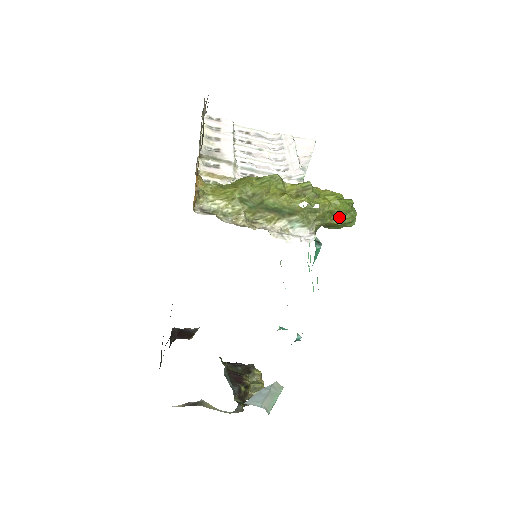
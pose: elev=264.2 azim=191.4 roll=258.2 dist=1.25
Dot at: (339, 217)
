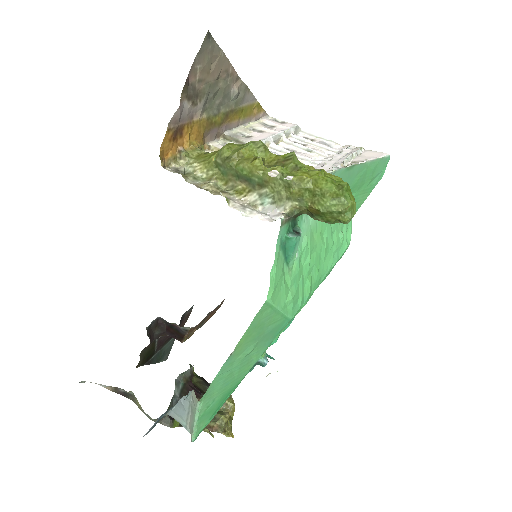
Dot at: (322, 200)
